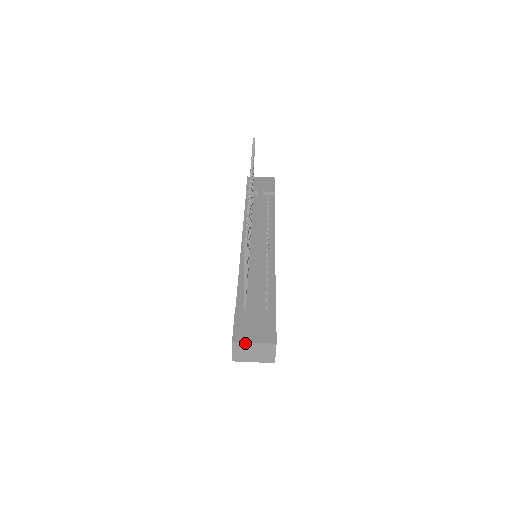
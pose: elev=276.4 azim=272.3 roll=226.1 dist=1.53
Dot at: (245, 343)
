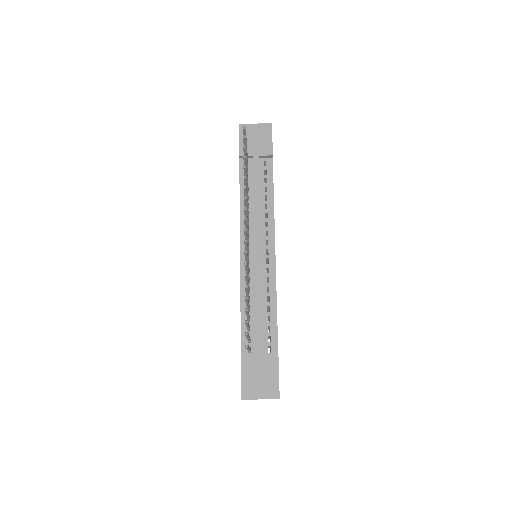
Dot at: (252, 399)
